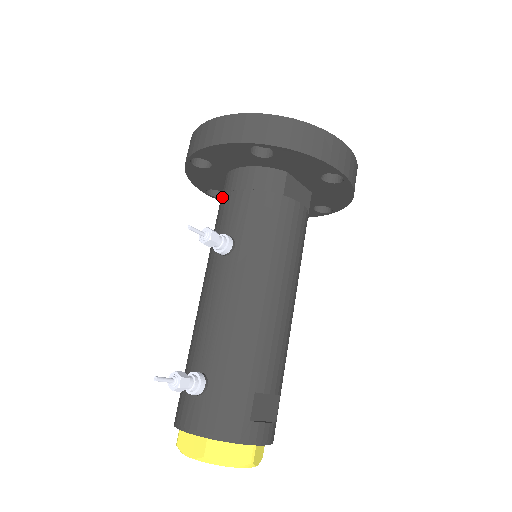
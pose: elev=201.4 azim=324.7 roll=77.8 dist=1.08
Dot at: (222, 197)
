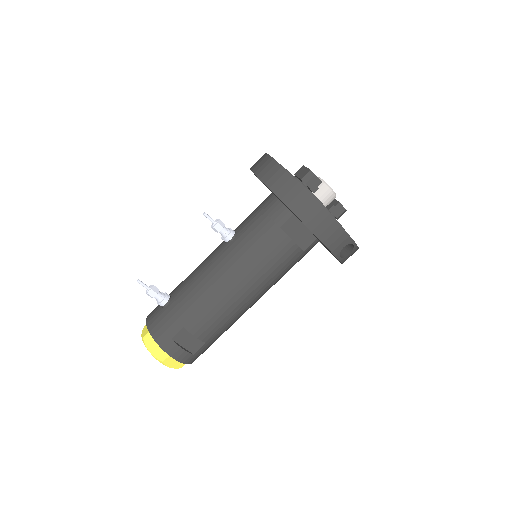
Dot at: occluded
